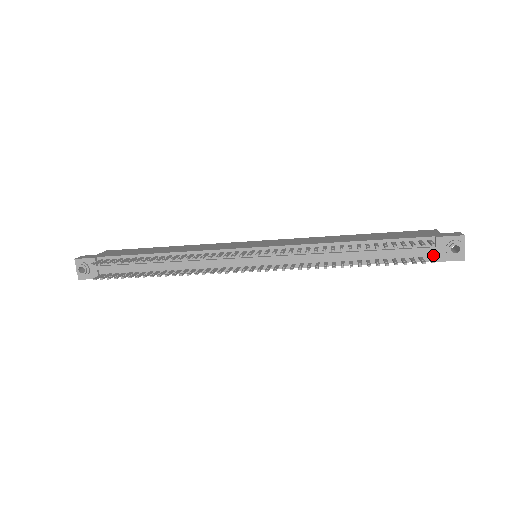
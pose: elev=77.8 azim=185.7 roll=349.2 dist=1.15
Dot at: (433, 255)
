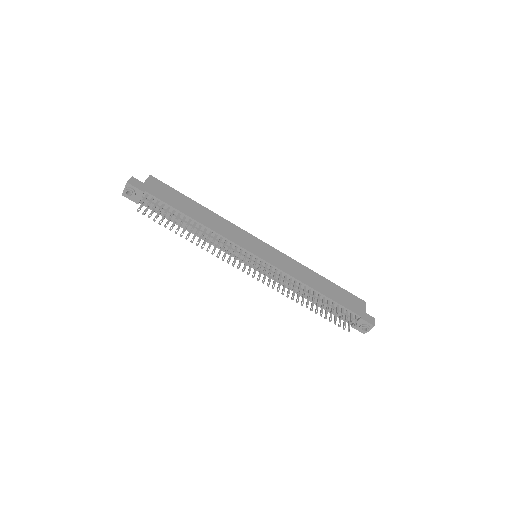
Dot at: (352, 322)
